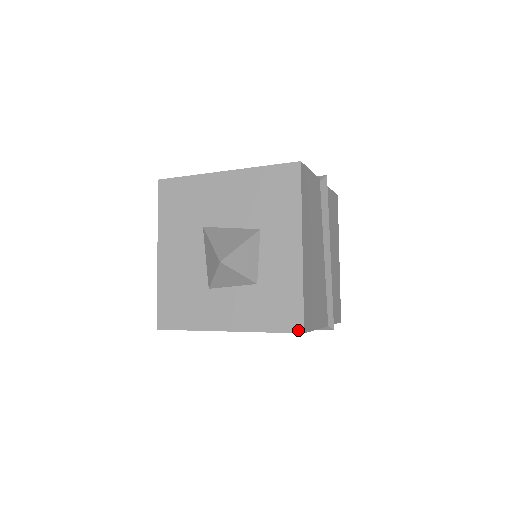
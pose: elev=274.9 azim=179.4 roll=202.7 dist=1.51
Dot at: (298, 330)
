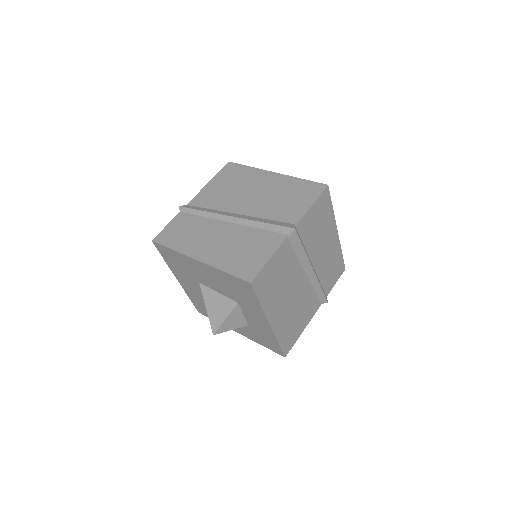
Dot at: (281, 355)
